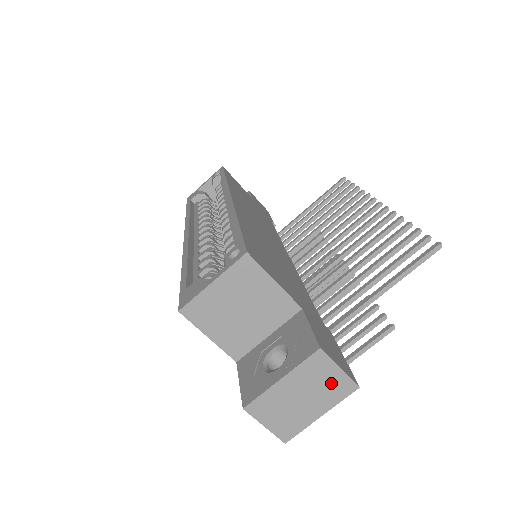
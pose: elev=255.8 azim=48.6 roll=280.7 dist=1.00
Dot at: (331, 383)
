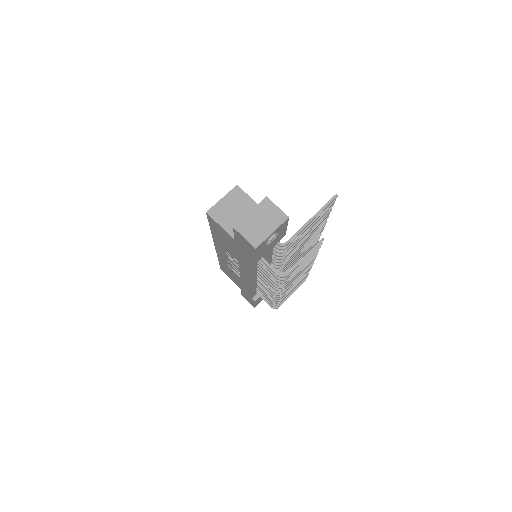
Dot at: (274, 214)
